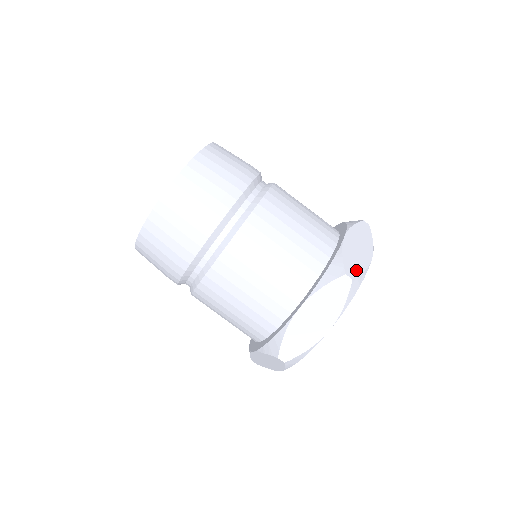
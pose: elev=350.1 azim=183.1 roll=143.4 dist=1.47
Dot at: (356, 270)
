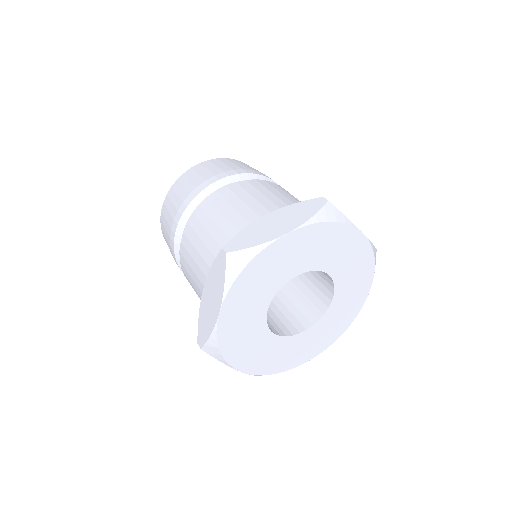
Dot at: (243, 245)
